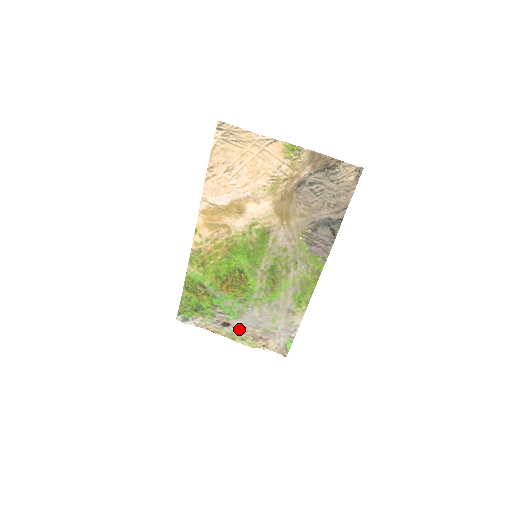
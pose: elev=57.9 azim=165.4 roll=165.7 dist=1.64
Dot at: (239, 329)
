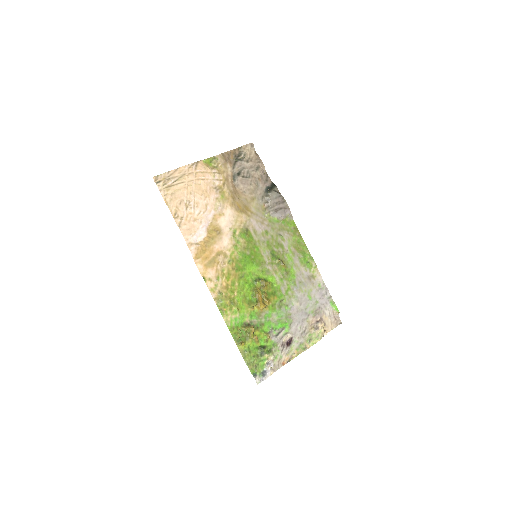
Dot at: (300, 334)
